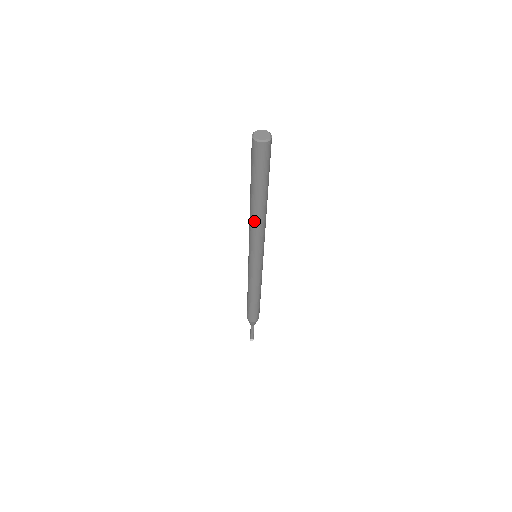
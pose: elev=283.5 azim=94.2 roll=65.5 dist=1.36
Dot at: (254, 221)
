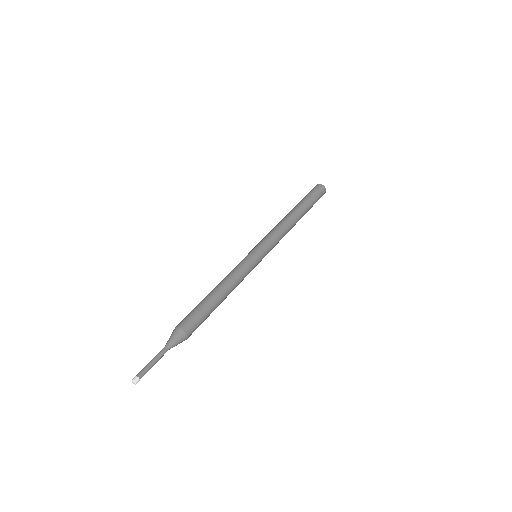
Dot at: (281, 221)
